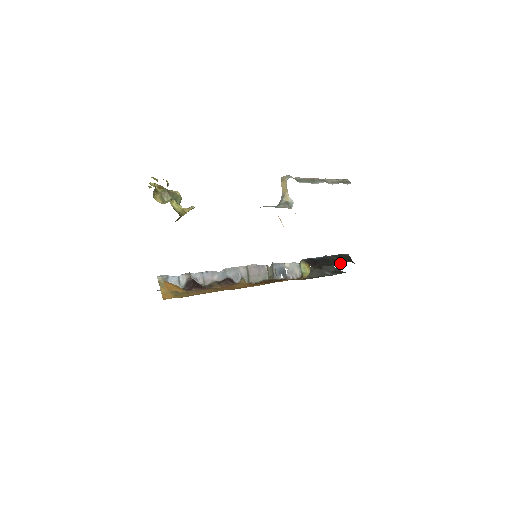
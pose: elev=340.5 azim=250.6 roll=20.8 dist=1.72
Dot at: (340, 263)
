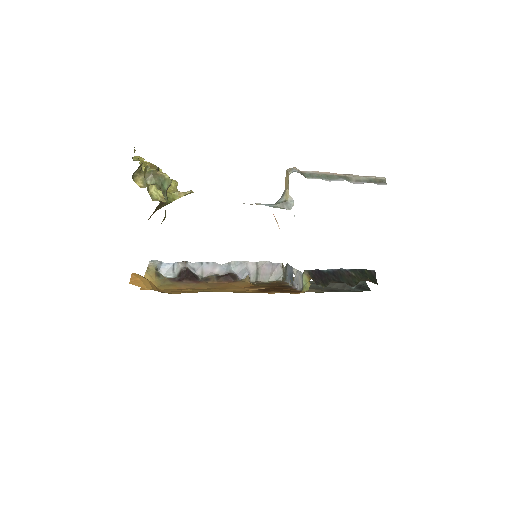
Dot at: (356, 281)
